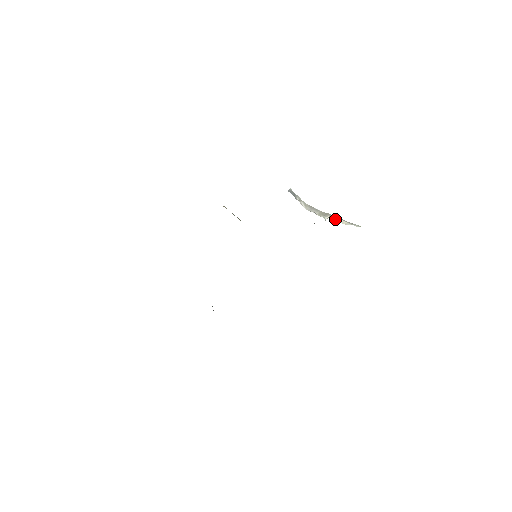
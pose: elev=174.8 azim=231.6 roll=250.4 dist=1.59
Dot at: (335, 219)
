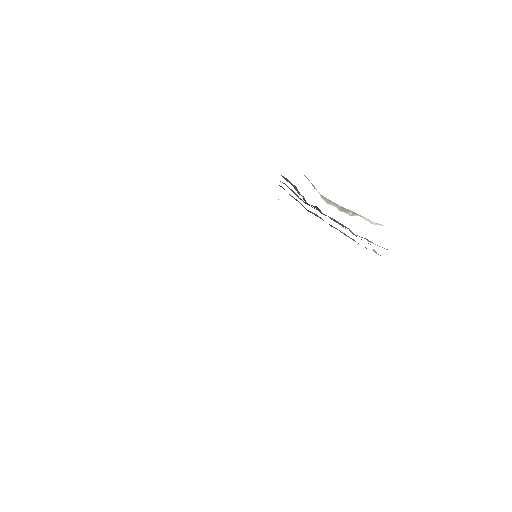
Dot at: (362, 217)
